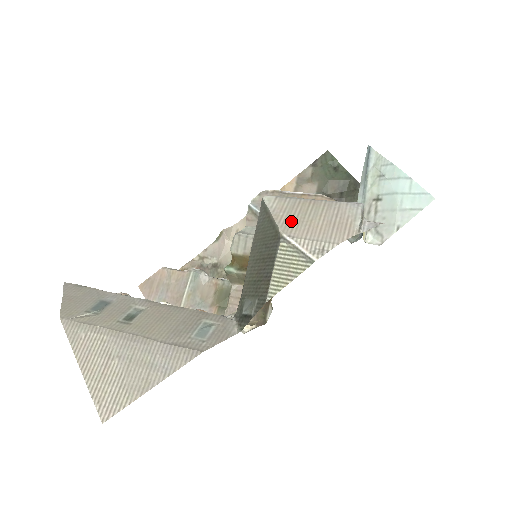
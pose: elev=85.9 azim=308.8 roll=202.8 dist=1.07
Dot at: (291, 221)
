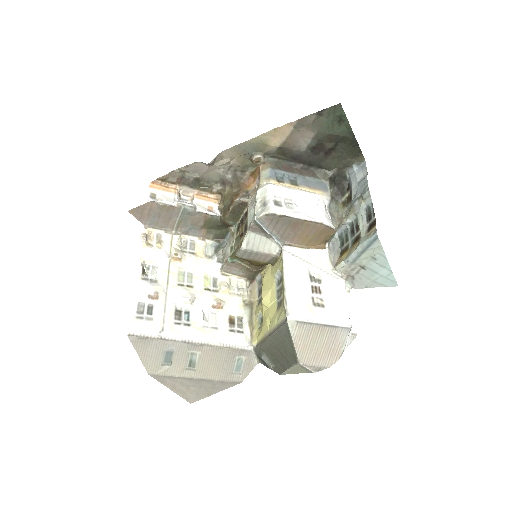
Dot at: (305, 350)
